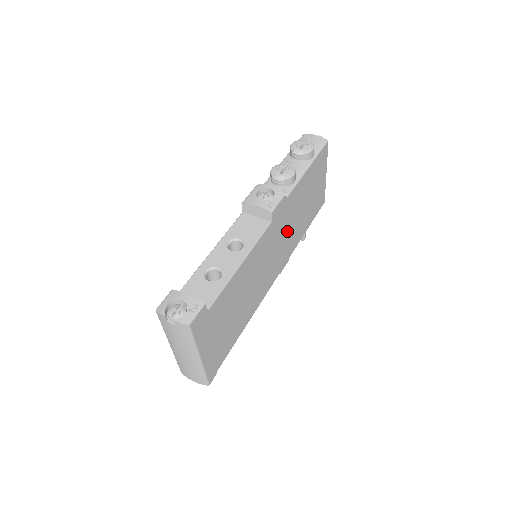
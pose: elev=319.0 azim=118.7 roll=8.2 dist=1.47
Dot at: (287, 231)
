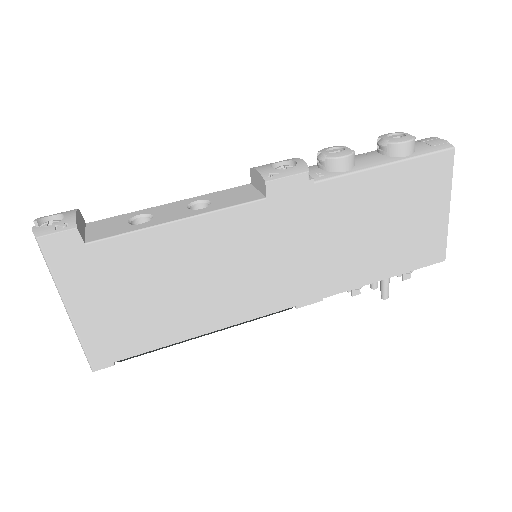
Dot at: (317, 243)
